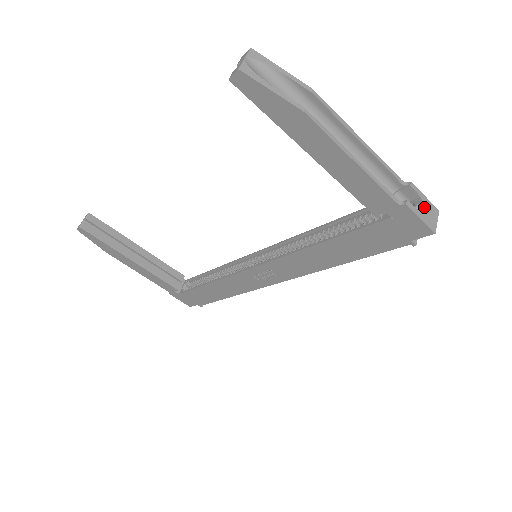
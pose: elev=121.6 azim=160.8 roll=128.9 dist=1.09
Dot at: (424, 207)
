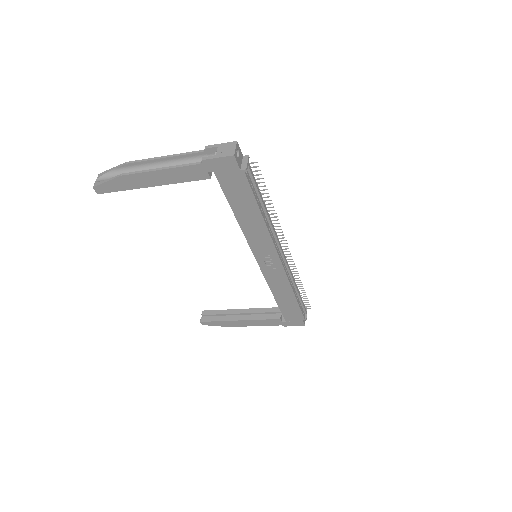
Dot at: (220, 150)
